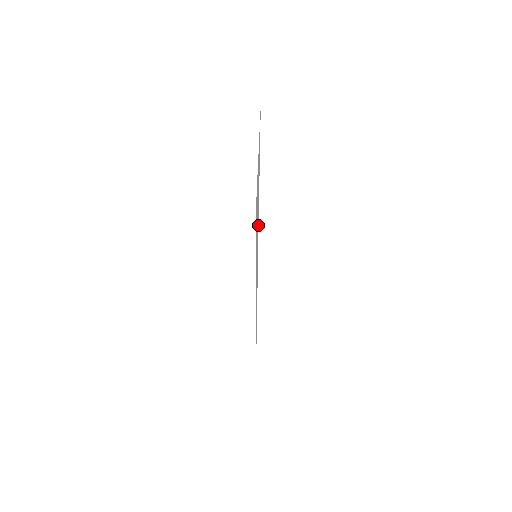
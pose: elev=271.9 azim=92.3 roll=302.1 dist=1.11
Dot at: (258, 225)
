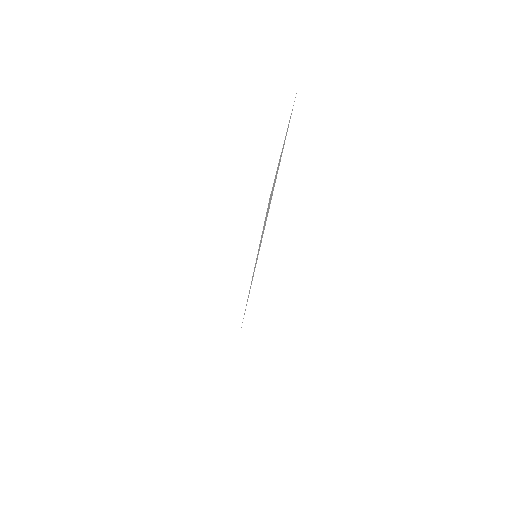
Dot at: (265, 224)
